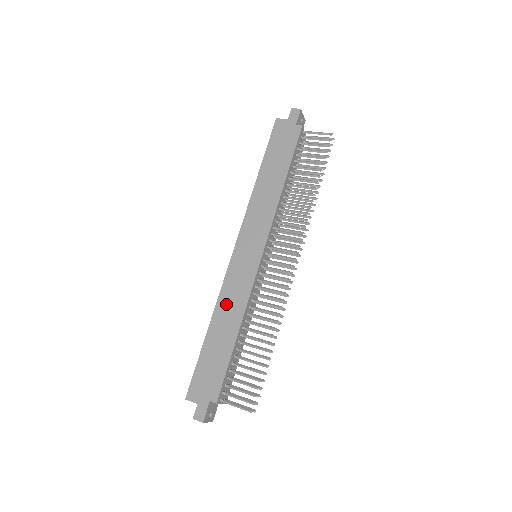
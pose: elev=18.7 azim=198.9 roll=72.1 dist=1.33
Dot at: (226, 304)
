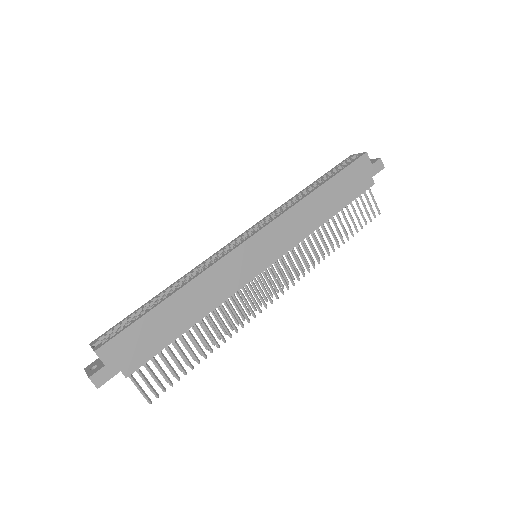
Dot at: (206, 285)
